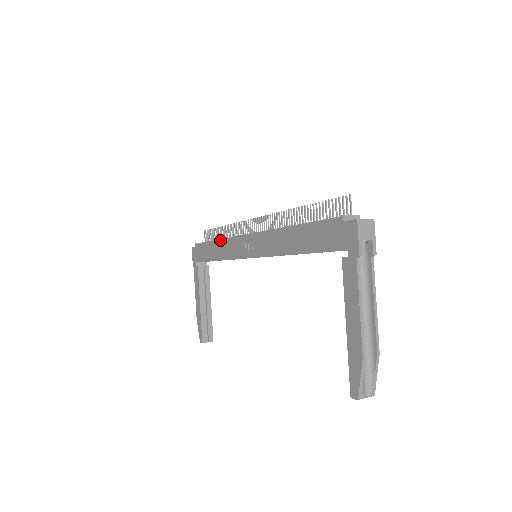
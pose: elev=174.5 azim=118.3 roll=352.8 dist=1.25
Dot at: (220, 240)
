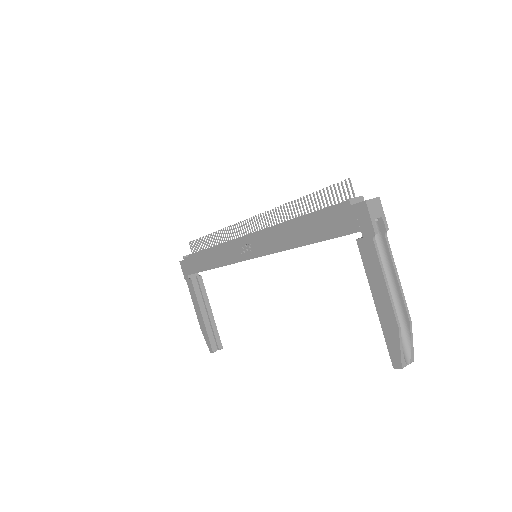
Dot at: (212, 248)
